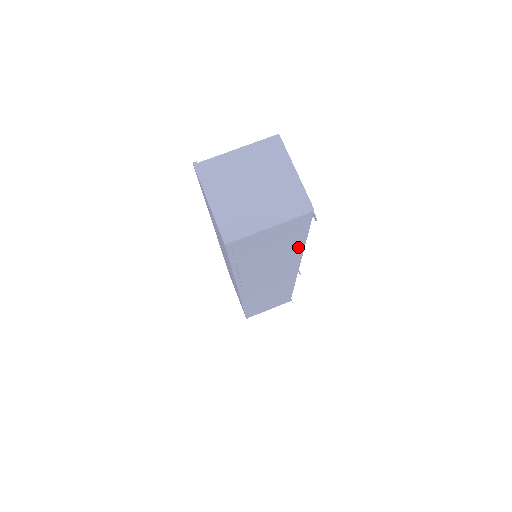
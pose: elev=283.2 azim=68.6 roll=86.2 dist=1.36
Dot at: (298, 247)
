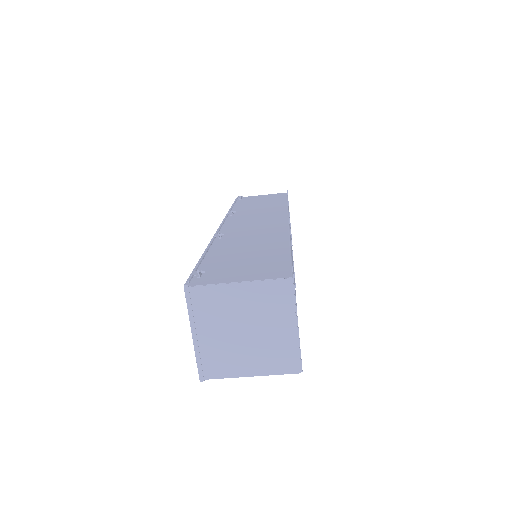
Dot at: occluded
